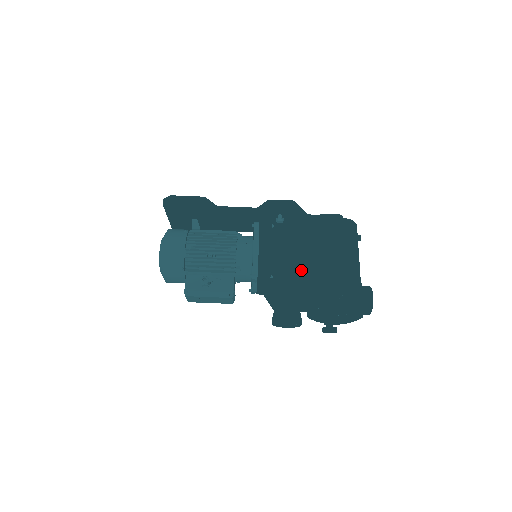
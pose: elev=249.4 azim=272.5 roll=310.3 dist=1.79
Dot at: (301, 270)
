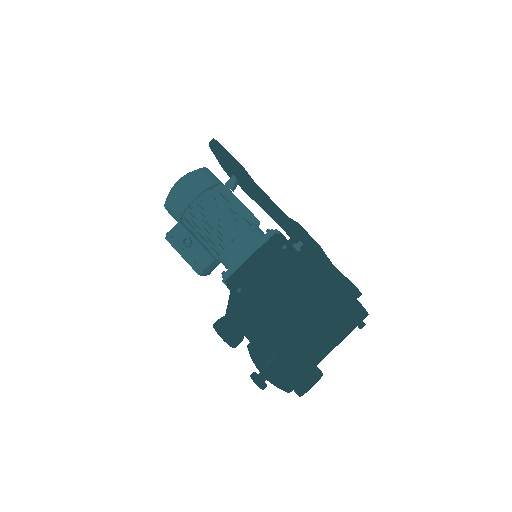
Dot at: (269, 308)
